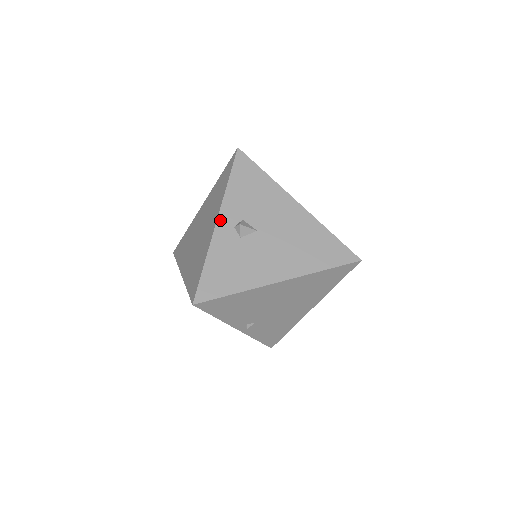
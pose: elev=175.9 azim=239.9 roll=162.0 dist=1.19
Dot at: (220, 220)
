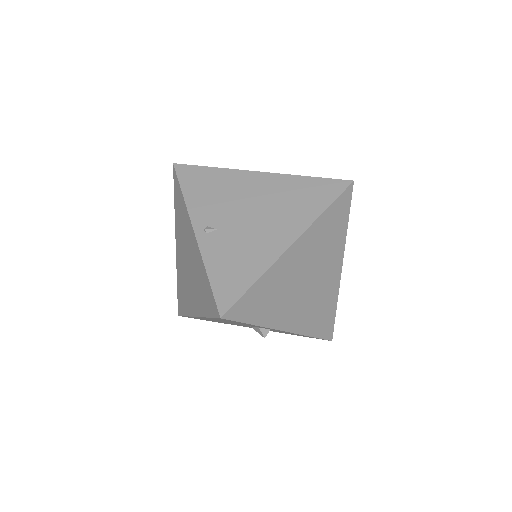
Dot at: occluded
